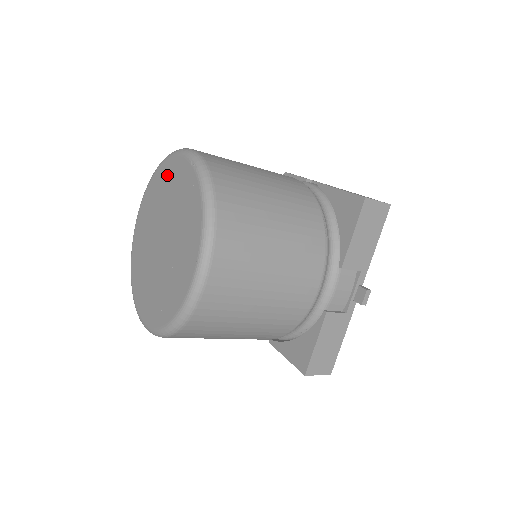
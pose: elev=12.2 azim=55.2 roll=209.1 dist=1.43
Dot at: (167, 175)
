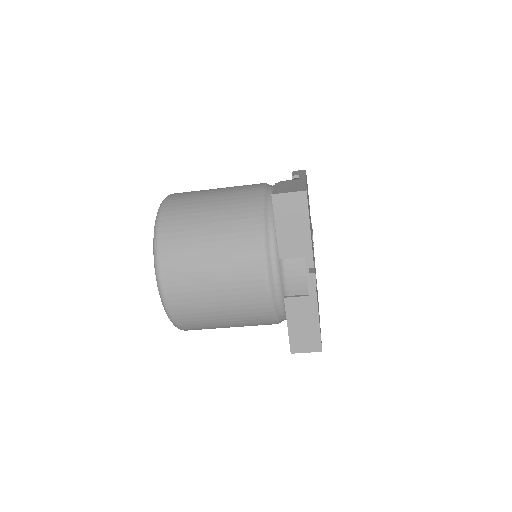
Dot at: occluded
